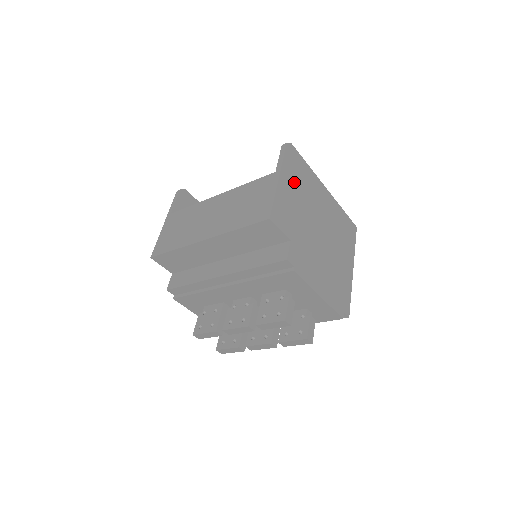
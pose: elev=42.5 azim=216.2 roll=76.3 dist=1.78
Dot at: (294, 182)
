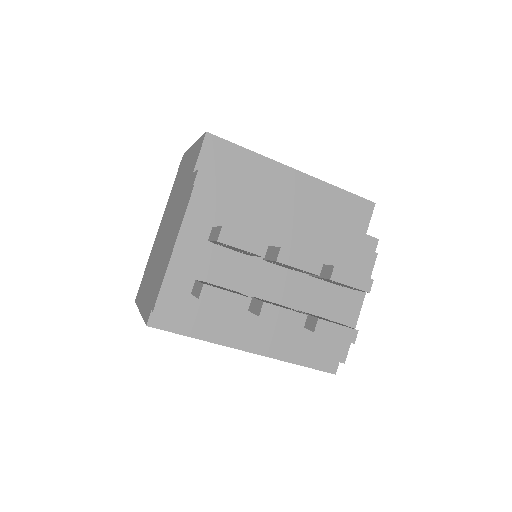
Dot at: occluded
